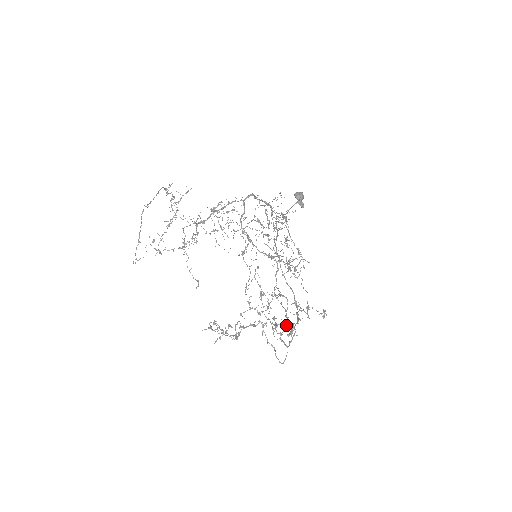
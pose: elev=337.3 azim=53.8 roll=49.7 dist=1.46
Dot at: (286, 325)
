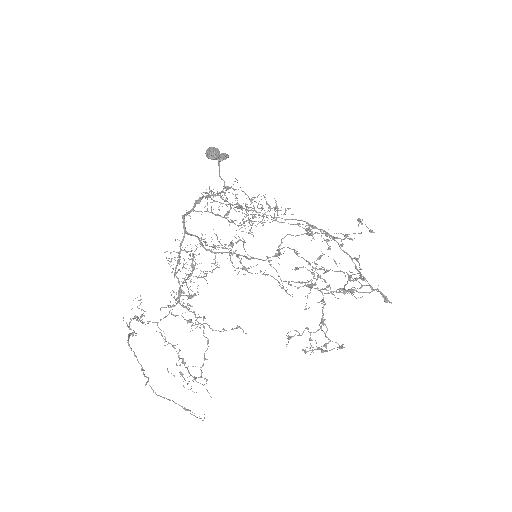
Dot at: (361, 286)
